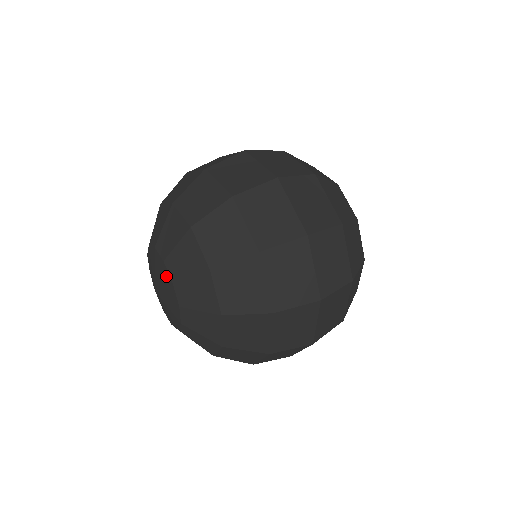
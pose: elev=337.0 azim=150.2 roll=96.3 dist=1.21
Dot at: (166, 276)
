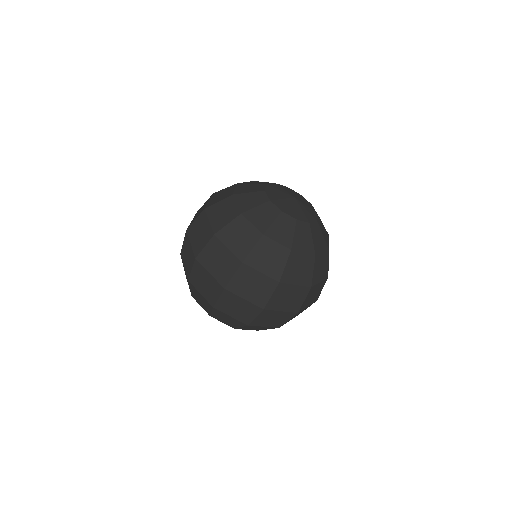
Dot at: occluded
